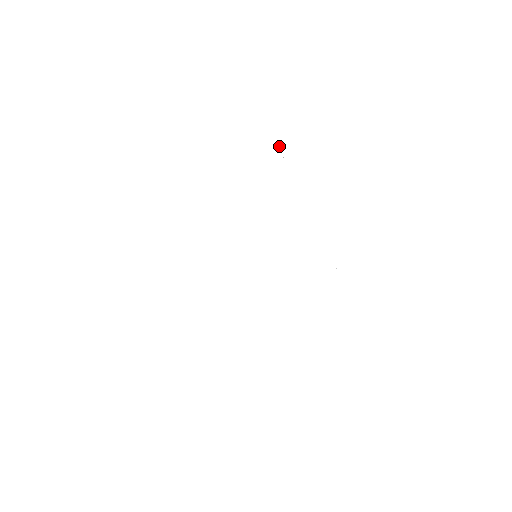
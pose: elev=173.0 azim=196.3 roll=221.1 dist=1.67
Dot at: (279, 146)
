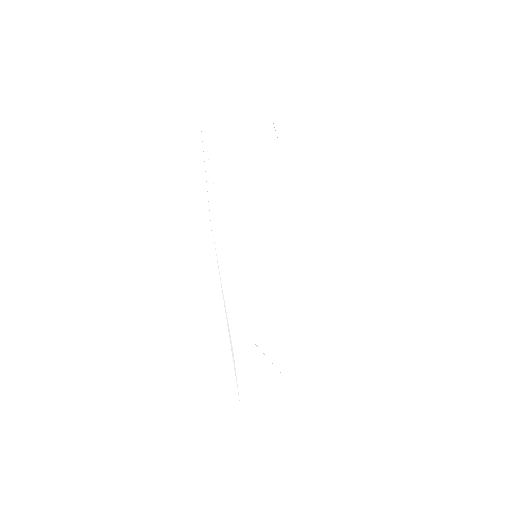
Dot at: (271, 113)
